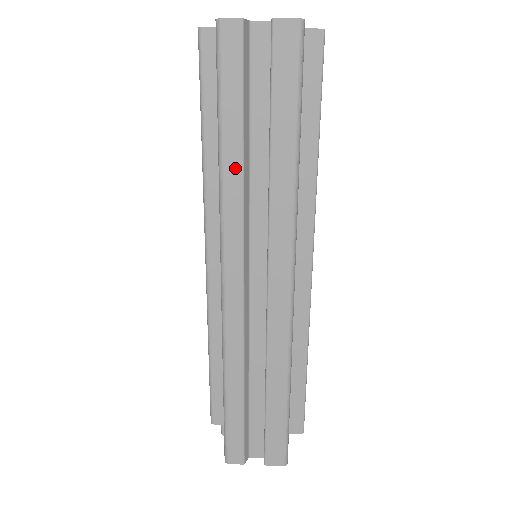
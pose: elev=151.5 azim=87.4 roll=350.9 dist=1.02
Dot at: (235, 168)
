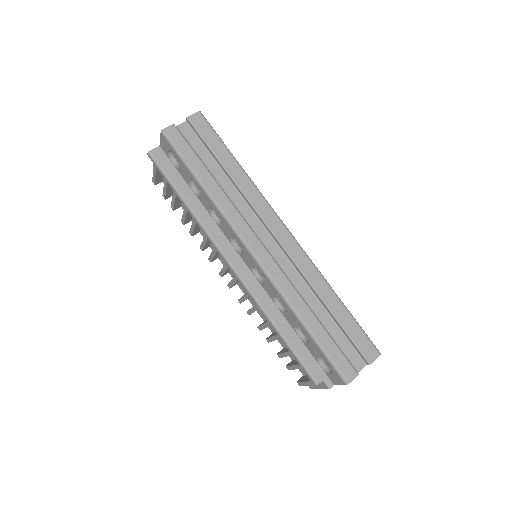
Dot at: (216, 189)
